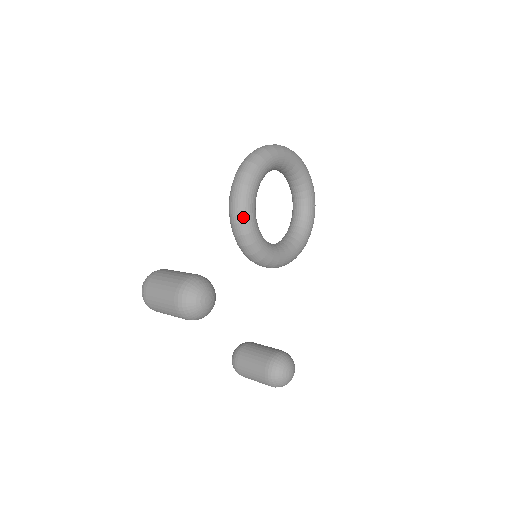
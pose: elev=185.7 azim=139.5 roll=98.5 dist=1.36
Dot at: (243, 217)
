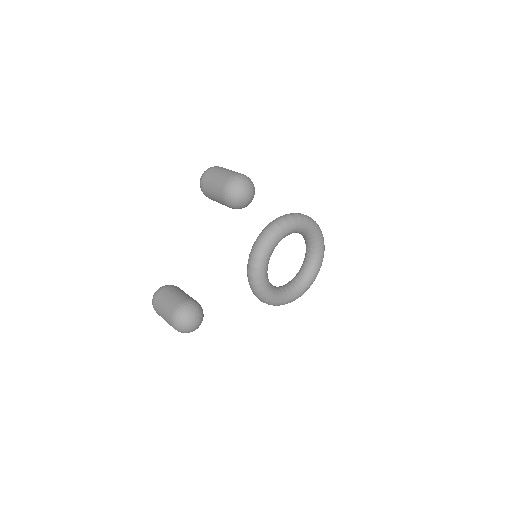
Dot at: (282, 225)
